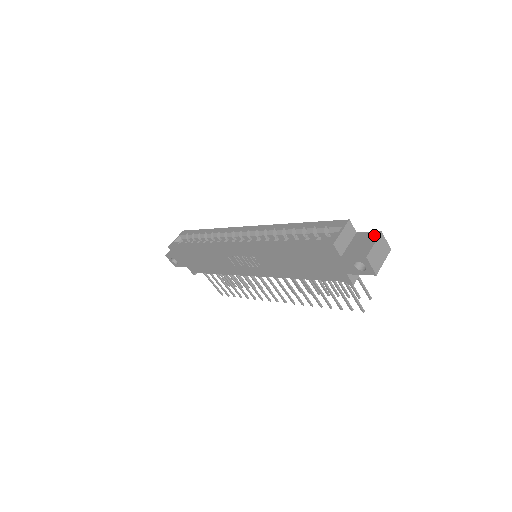
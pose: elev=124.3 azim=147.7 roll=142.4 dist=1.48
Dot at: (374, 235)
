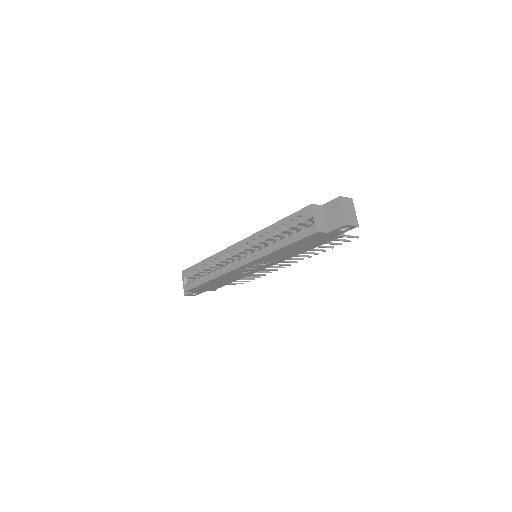
Dot at: (337, 202)
